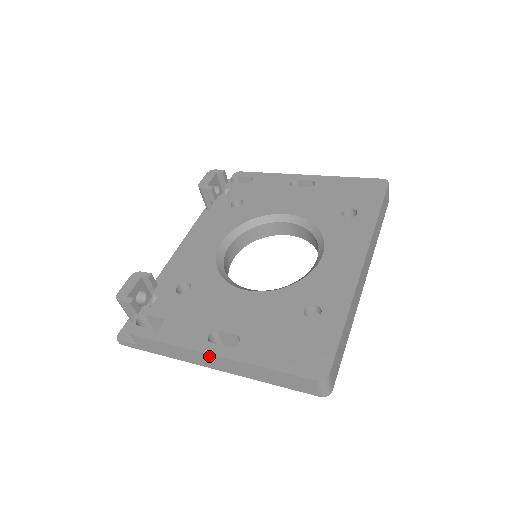
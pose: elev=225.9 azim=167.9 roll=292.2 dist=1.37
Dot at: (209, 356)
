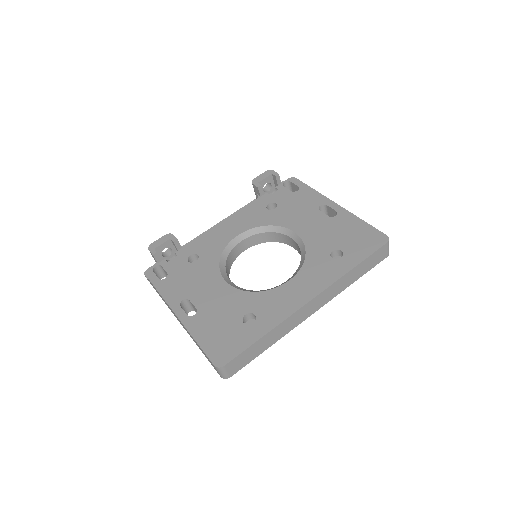
Dot at: (175, 314)
